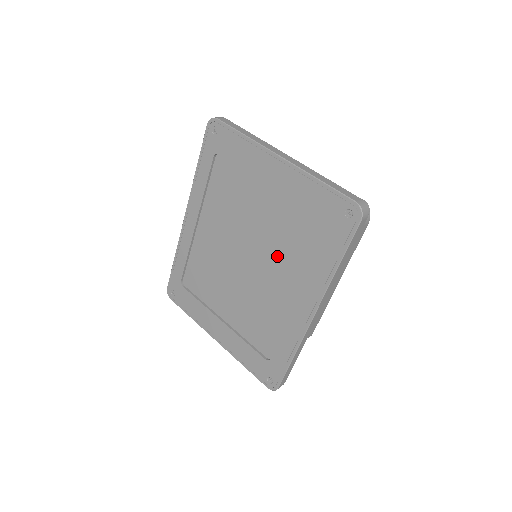
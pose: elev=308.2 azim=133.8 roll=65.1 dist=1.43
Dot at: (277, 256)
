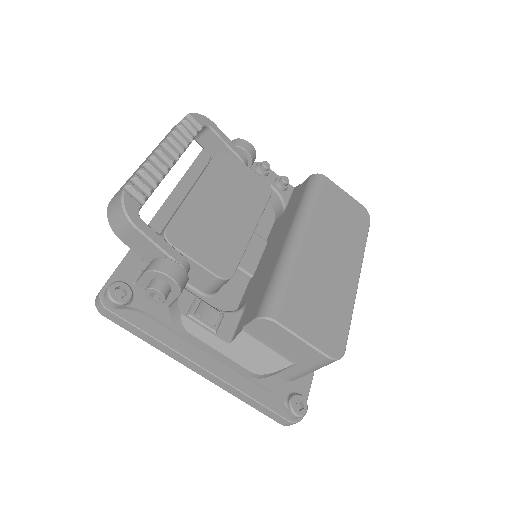
Dot at: occluded
